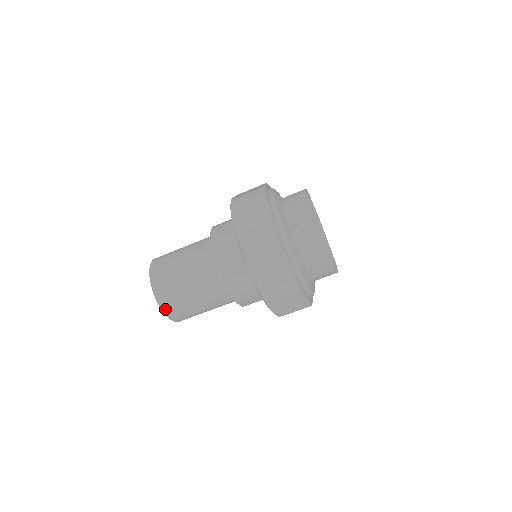
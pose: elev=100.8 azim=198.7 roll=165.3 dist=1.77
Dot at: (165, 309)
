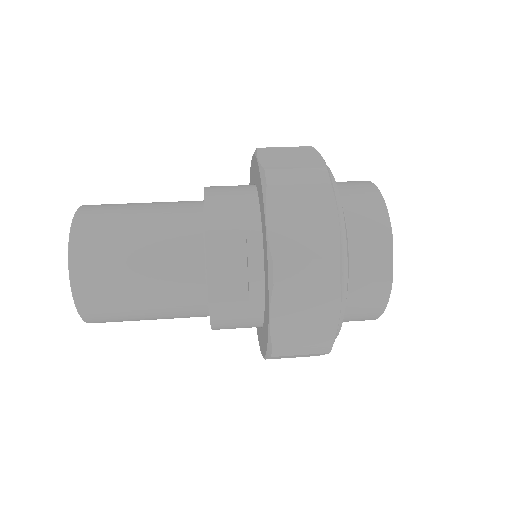
Dot at: (84, 311)
